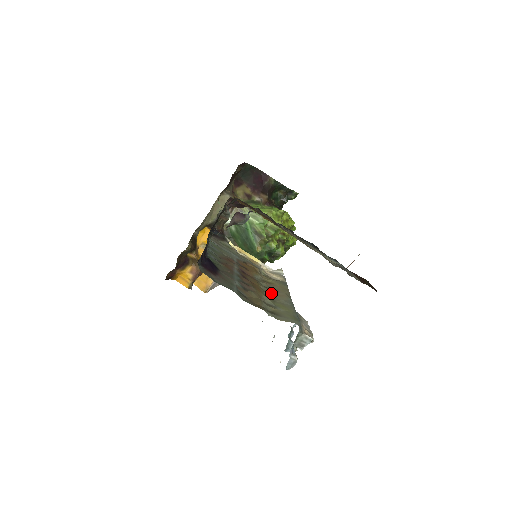
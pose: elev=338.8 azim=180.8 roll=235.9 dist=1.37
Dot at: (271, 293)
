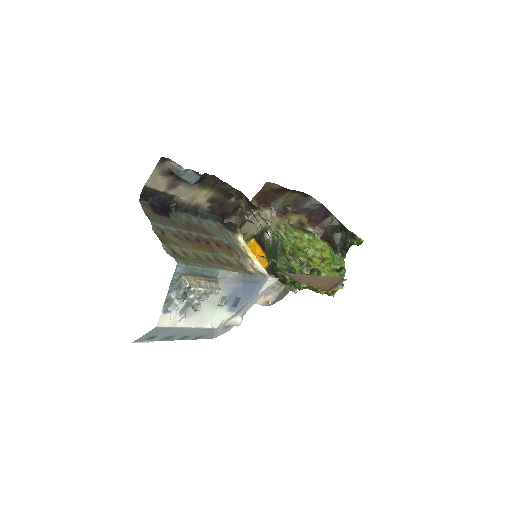
Dot at: (211, 260)
